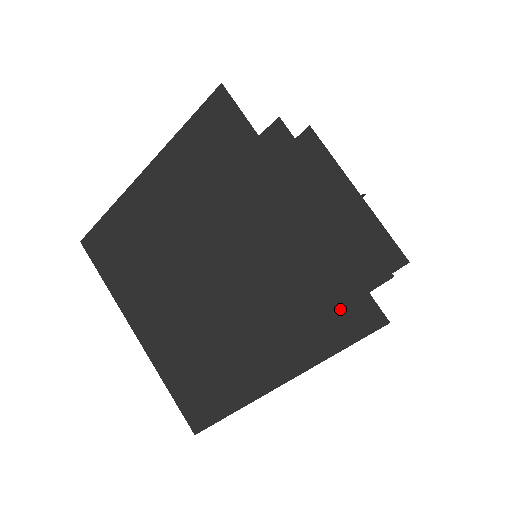
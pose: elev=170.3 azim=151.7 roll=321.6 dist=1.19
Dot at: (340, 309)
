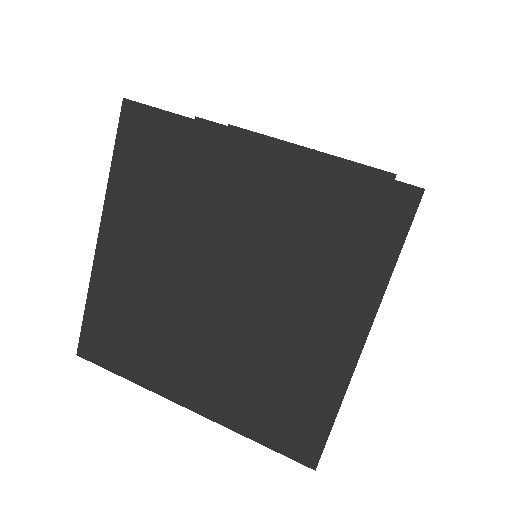
Dot at: (369, 215)
